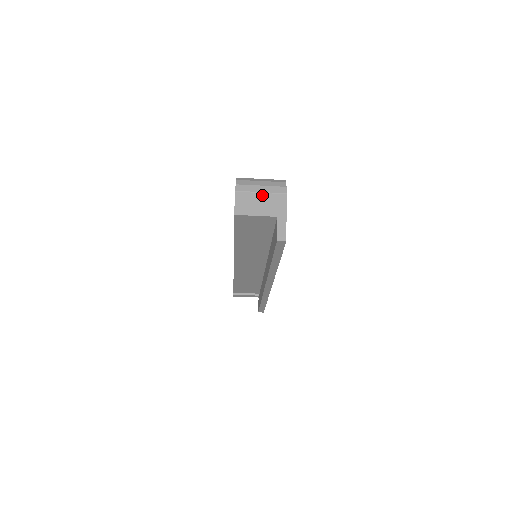
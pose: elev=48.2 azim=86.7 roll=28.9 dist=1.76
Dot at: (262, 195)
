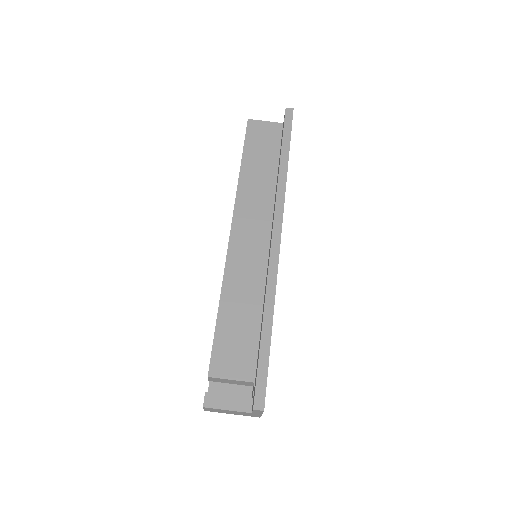
Dot at: occluded
